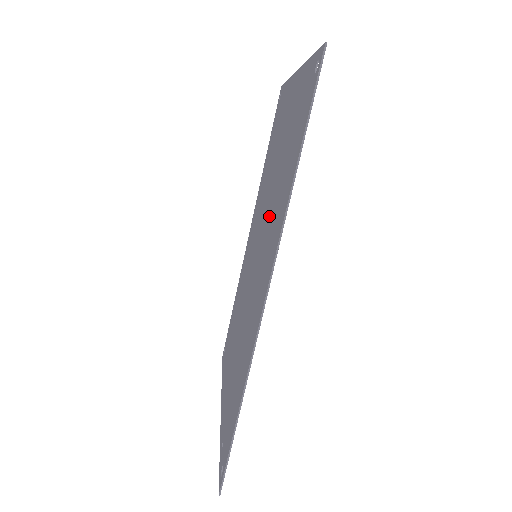
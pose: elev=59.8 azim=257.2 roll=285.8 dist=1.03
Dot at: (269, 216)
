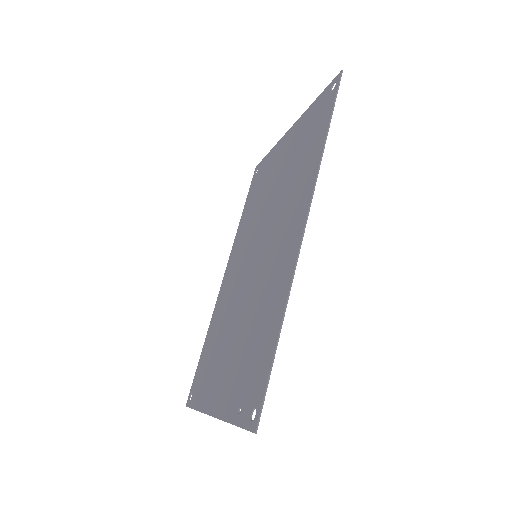
Dot at: (279, 207)
